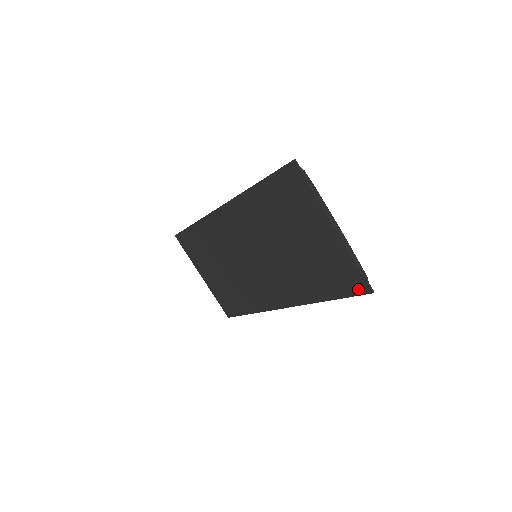
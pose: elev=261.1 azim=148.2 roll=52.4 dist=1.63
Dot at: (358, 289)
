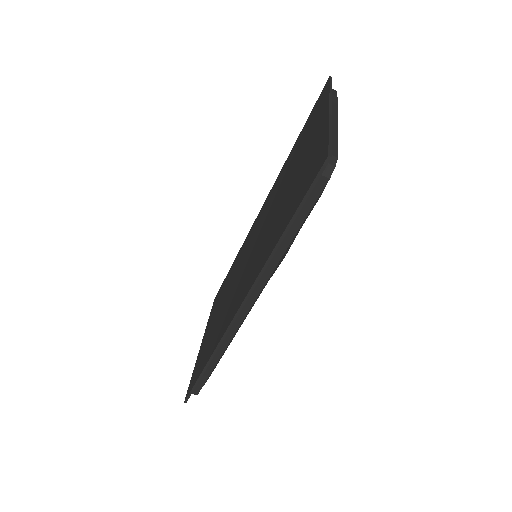
Dot at: (316, 171)
